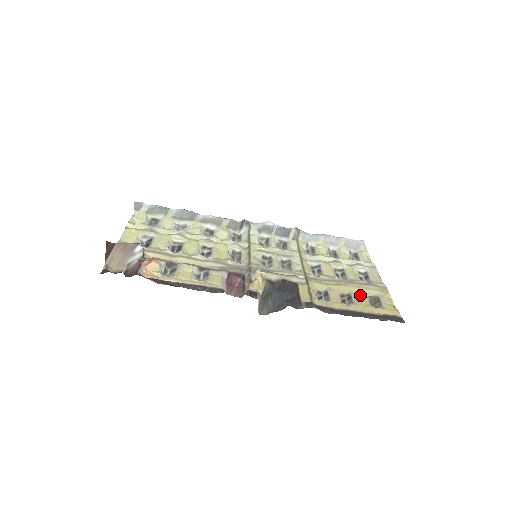
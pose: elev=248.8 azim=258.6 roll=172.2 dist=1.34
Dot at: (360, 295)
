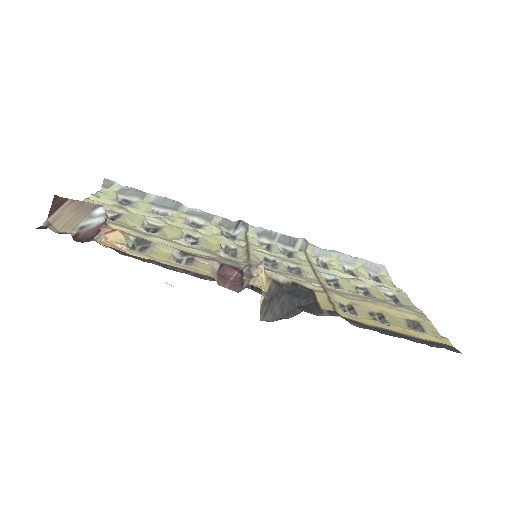
Dot at: (394, 316)
